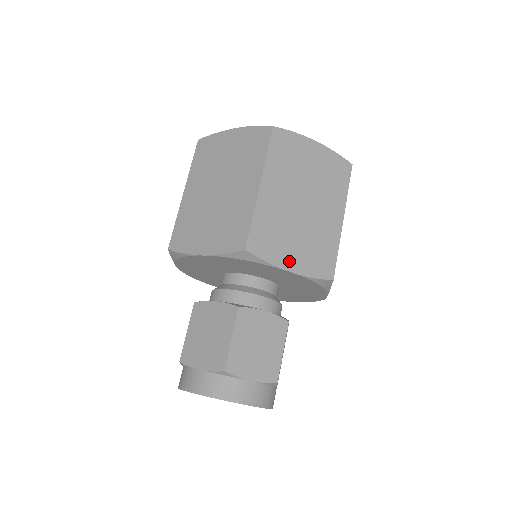
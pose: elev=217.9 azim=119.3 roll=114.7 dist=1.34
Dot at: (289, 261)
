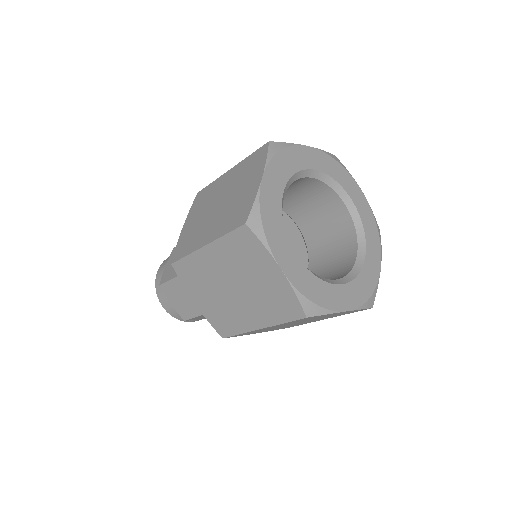
Dot at: occluded
